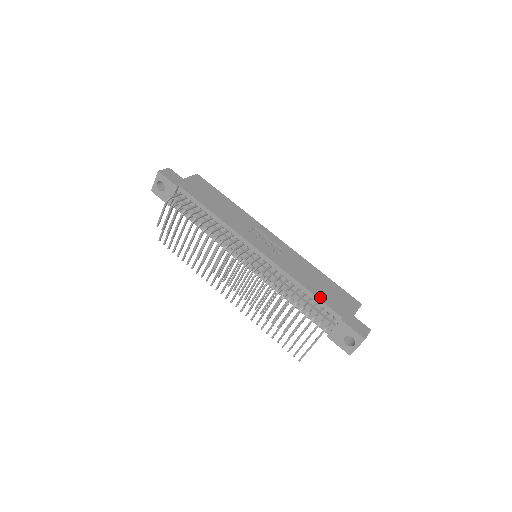
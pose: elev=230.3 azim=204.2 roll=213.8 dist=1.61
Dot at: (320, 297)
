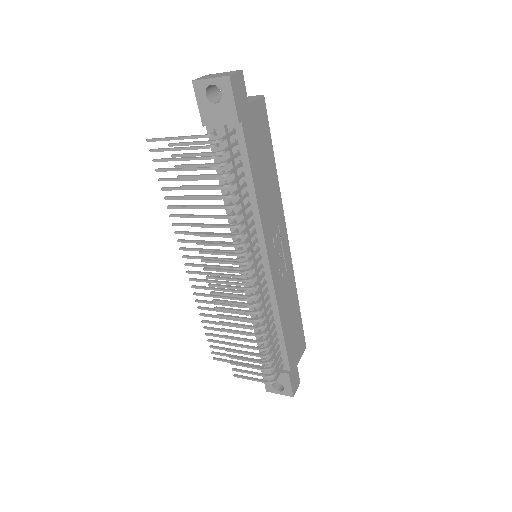
Dot at: (287, 343)
